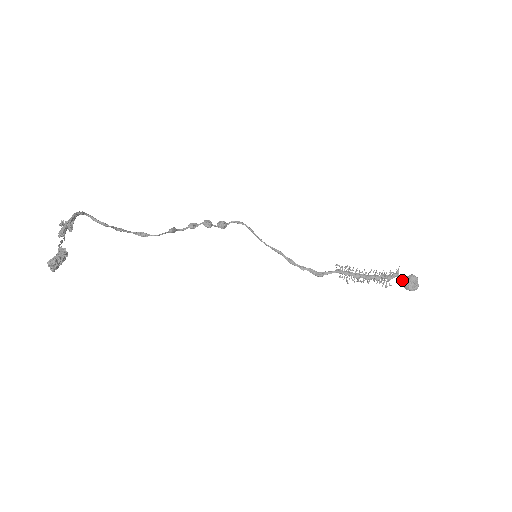
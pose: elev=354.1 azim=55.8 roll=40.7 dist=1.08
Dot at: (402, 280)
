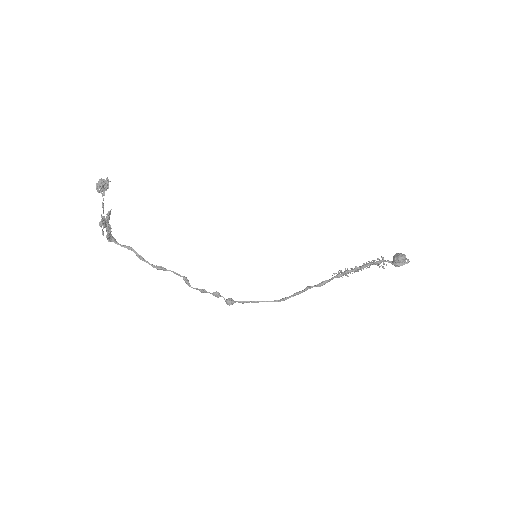
Dot at: (392, 263)
